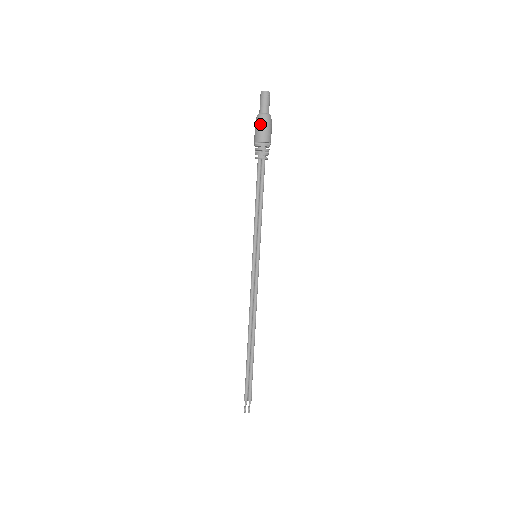
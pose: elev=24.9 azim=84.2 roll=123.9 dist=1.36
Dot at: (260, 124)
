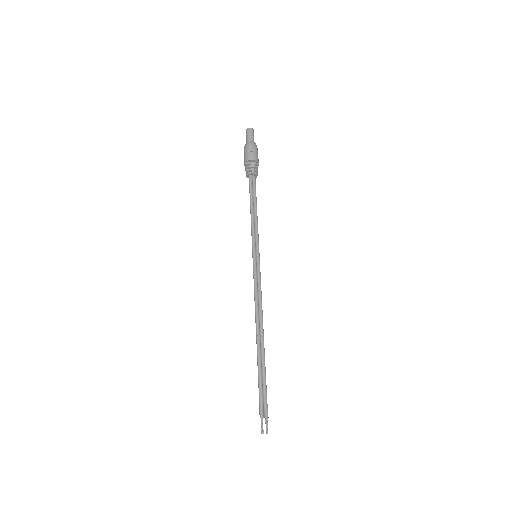
Dot at: (249, 148)
